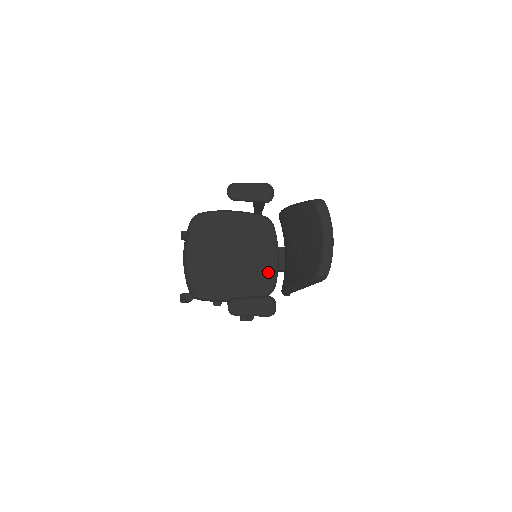
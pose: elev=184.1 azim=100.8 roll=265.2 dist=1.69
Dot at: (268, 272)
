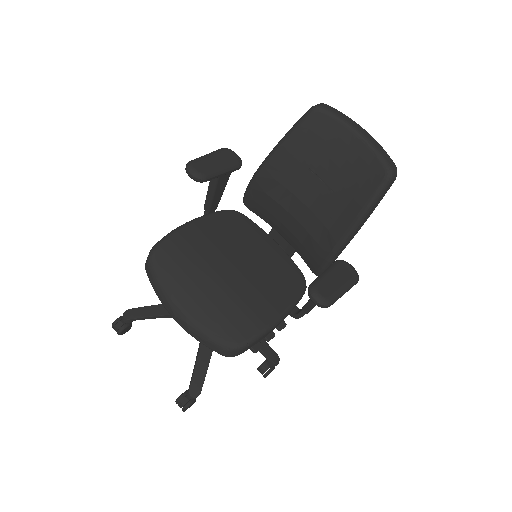
Dot at: (284, 263)
